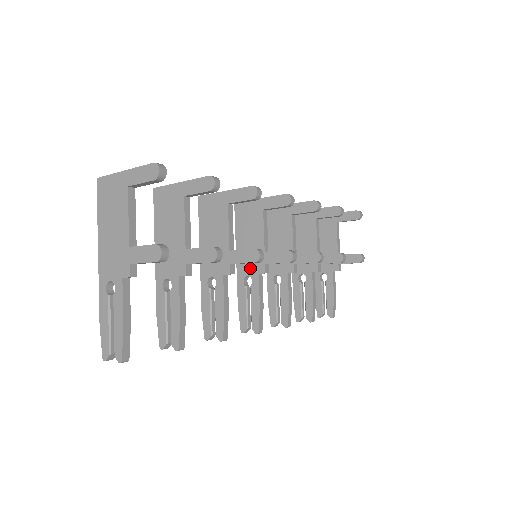
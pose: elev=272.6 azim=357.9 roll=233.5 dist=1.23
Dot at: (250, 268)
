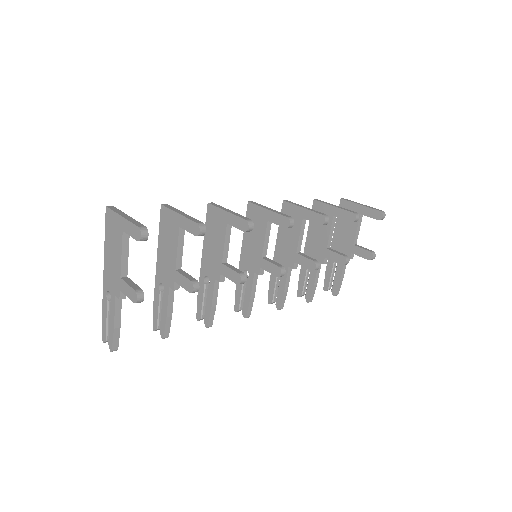
Dot at: (249, 264)
